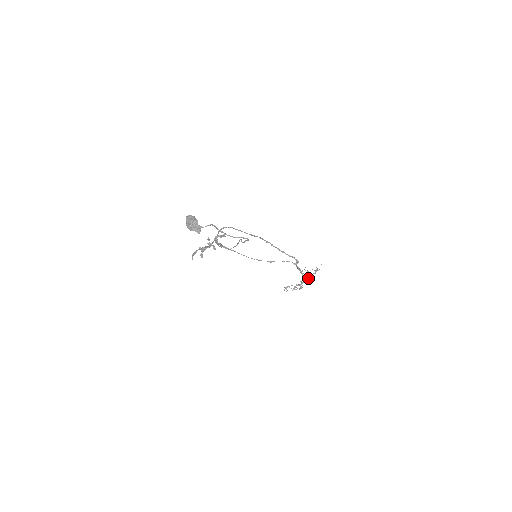
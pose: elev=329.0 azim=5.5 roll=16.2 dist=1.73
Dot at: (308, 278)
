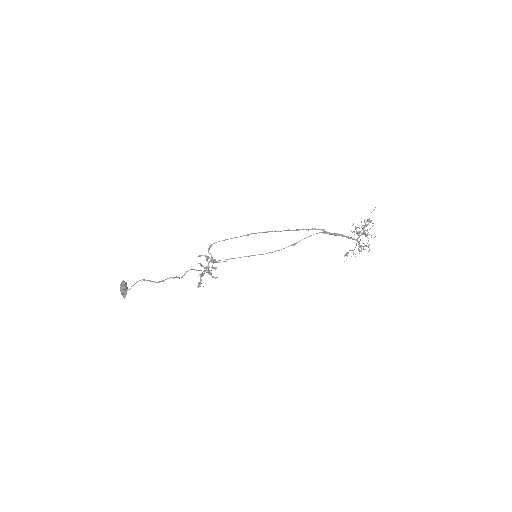
Dot at: (363, 234)
